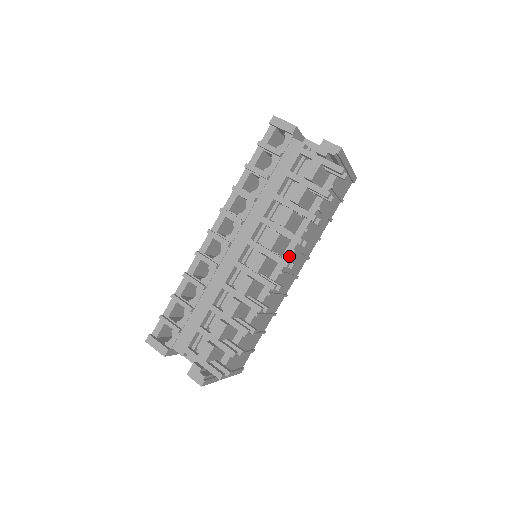
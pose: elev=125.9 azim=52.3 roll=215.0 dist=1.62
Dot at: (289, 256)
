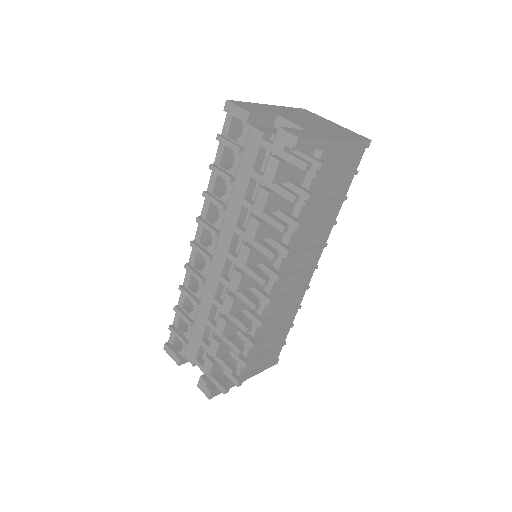
Dot at: (281, 261)
